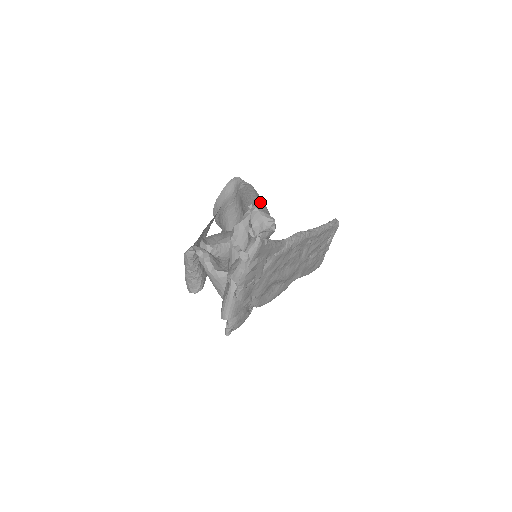
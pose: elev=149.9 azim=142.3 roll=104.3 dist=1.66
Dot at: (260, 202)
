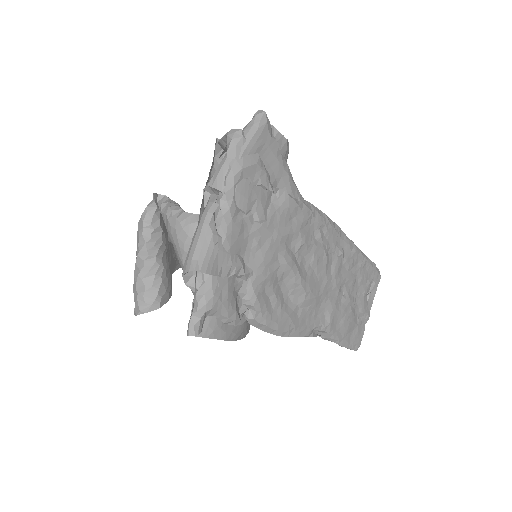
Dot at: occluded
